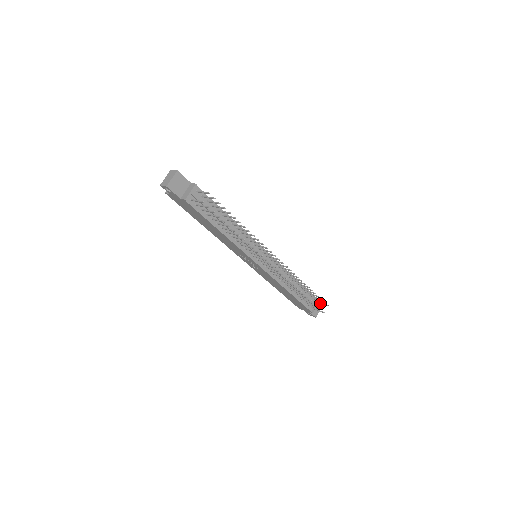
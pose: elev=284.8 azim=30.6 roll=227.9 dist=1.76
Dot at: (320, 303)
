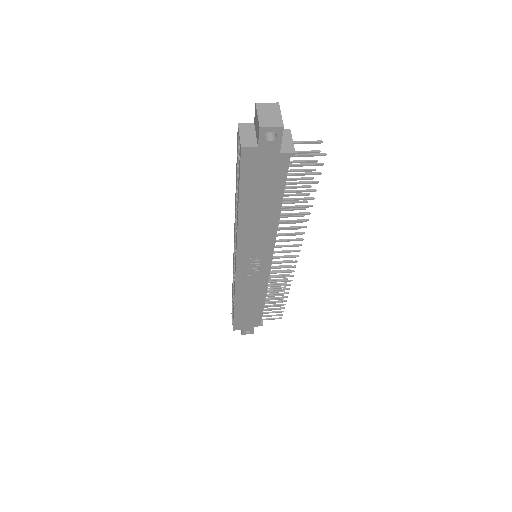
Dot at: occluded
